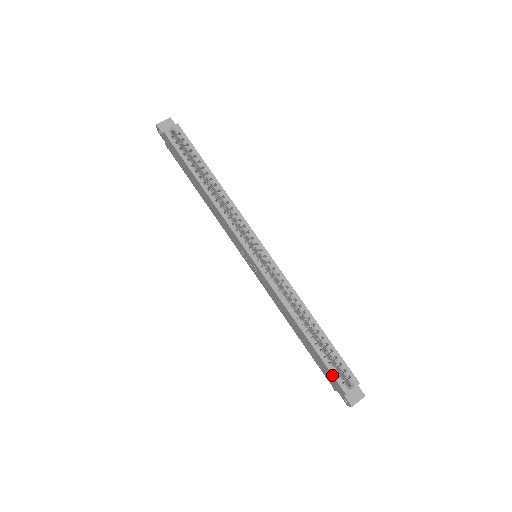
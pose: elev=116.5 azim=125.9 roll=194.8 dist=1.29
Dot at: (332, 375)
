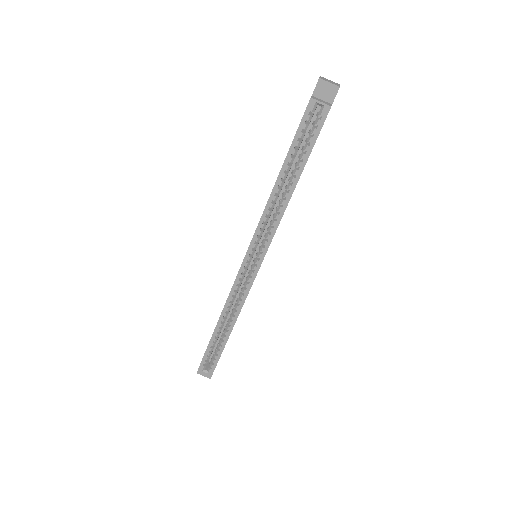
Dot at: (203, 356)
